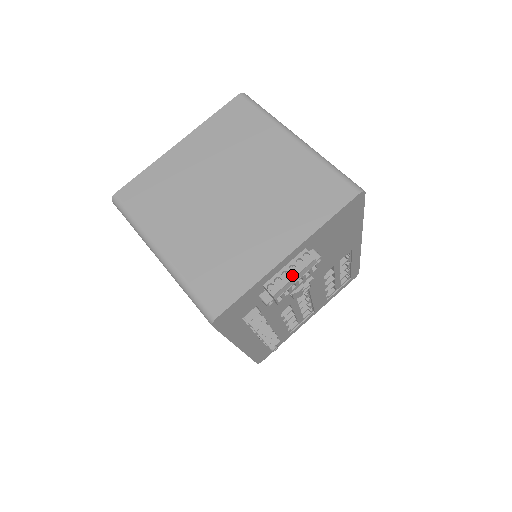
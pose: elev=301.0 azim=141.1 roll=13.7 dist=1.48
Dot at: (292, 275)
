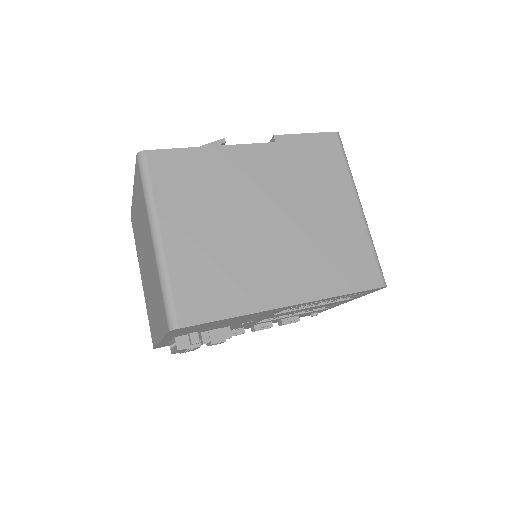
Dot at: (173, 350)
